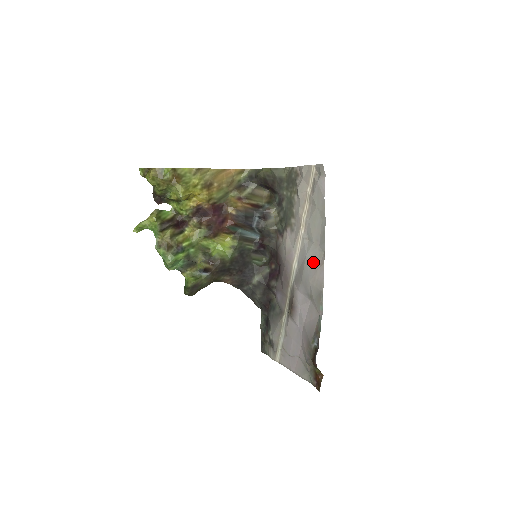
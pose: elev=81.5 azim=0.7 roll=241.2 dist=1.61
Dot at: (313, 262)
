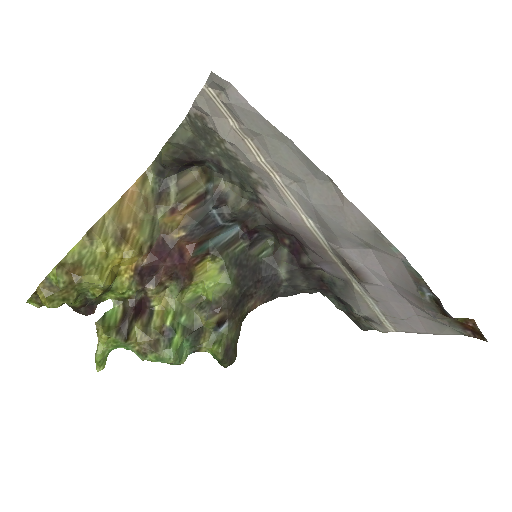
Dot at: (328, 205)
